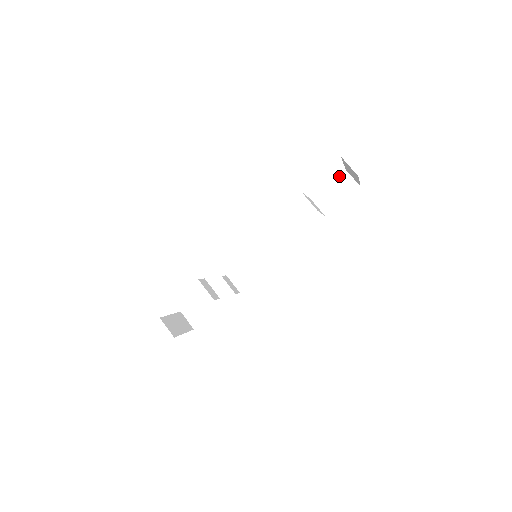
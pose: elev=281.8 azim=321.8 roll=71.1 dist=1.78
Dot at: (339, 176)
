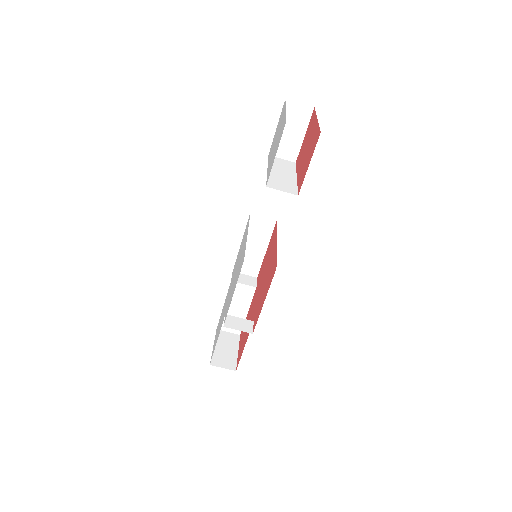
Dot at: occluded
